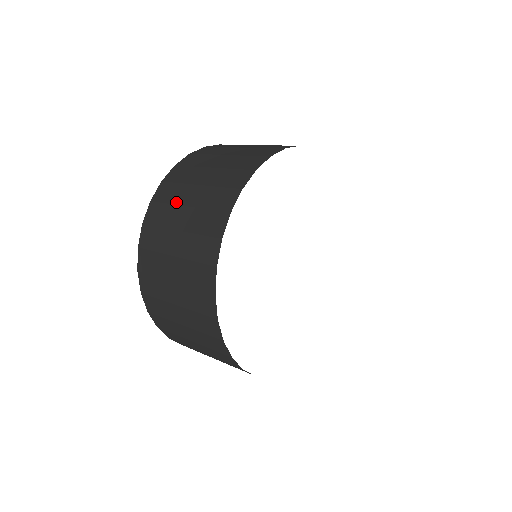
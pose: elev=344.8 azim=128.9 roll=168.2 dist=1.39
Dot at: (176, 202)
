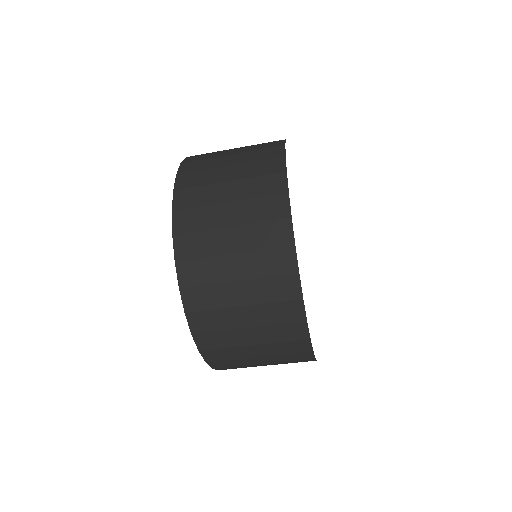
Dot at: occluded
